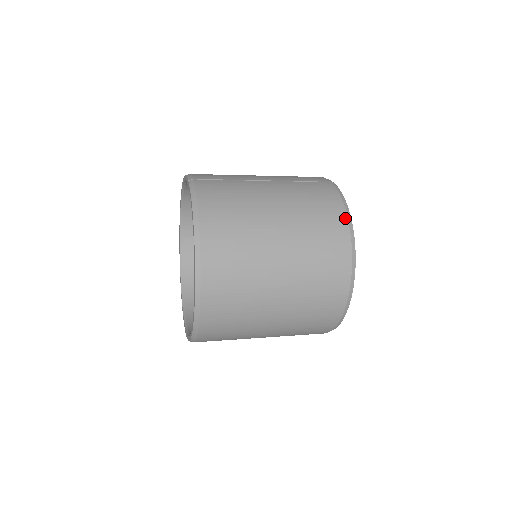
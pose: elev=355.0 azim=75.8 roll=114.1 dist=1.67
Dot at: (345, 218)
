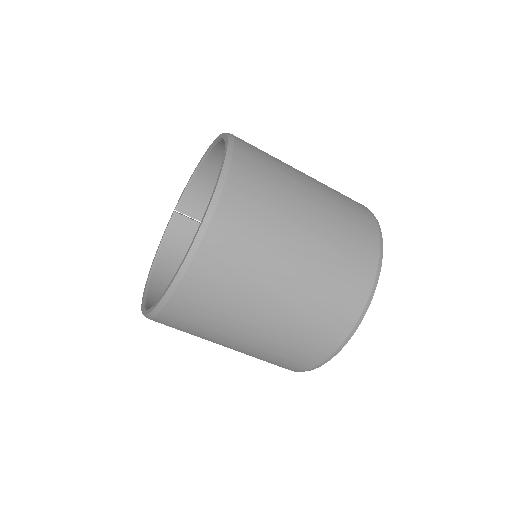
Dot at: occluded
